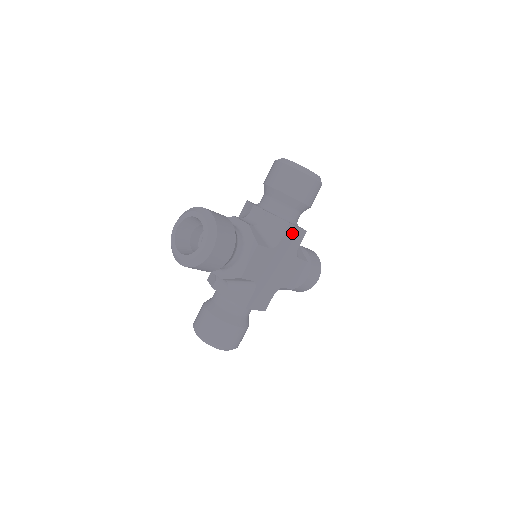
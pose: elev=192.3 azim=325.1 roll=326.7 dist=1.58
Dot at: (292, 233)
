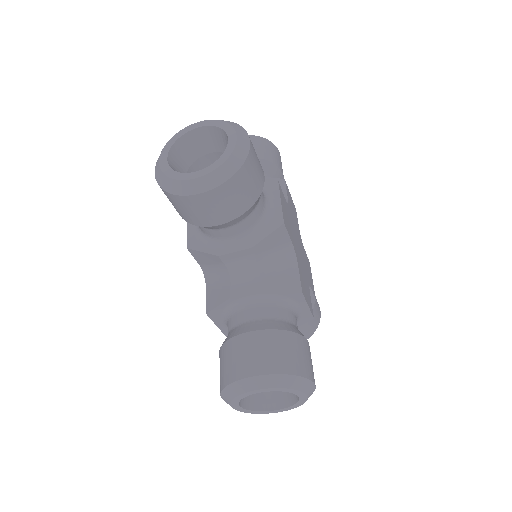
Dot at: (290, 199)
